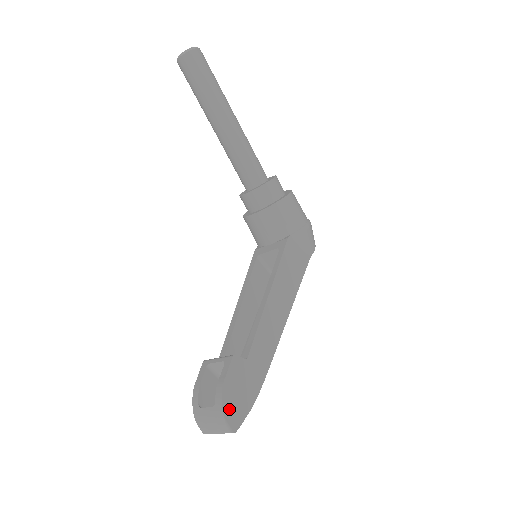
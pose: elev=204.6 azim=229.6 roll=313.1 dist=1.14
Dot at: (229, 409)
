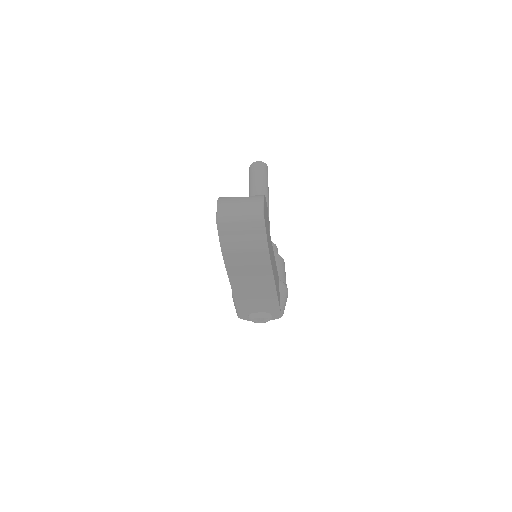
Dot at: (265, 207)
